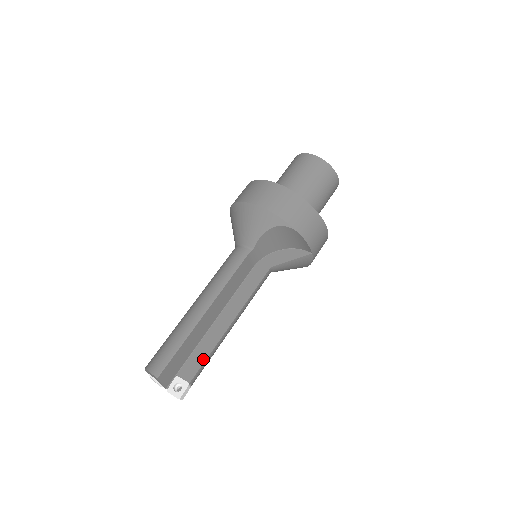
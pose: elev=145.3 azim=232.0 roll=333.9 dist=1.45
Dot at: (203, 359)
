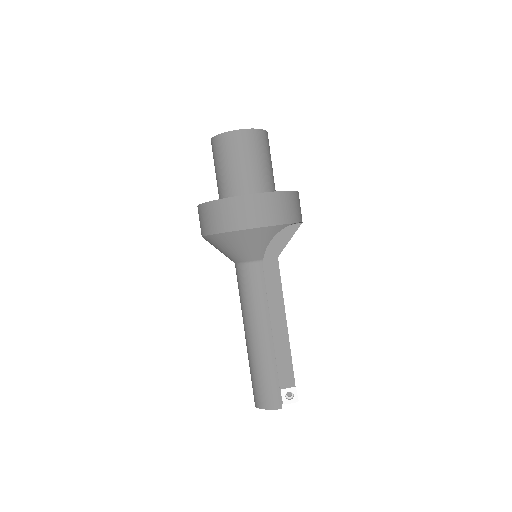
Dot at: (290, 364)
